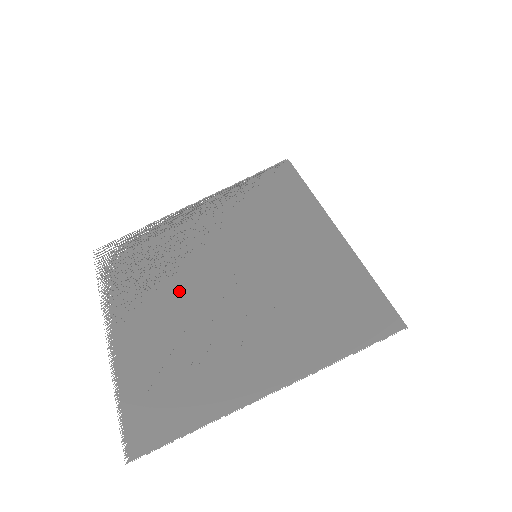
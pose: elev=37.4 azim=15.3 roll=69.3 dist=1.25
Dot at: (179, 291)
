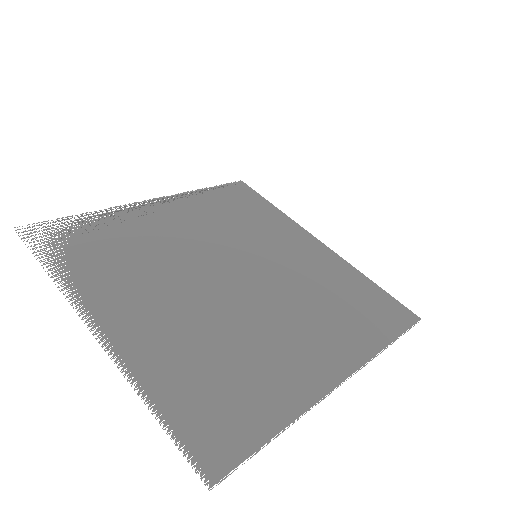
Dot at: (181, 282)
